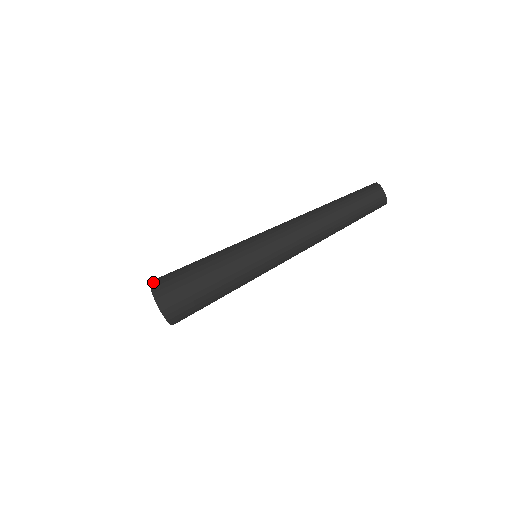
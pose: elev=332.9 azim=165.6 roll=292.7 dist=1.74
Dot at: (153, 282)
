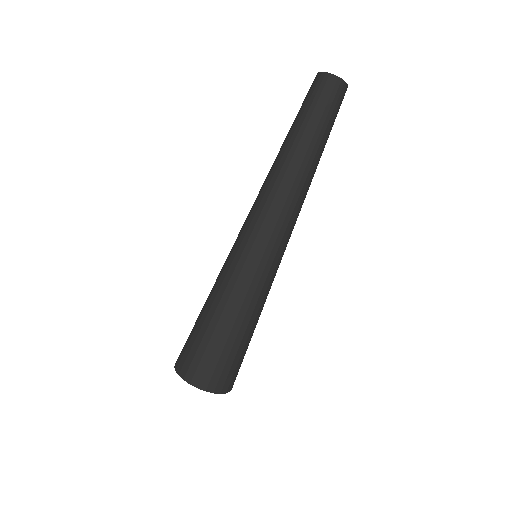
Dot at: (179, 370)
